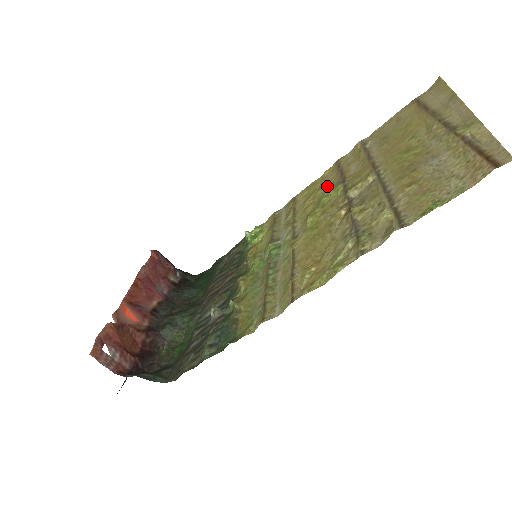
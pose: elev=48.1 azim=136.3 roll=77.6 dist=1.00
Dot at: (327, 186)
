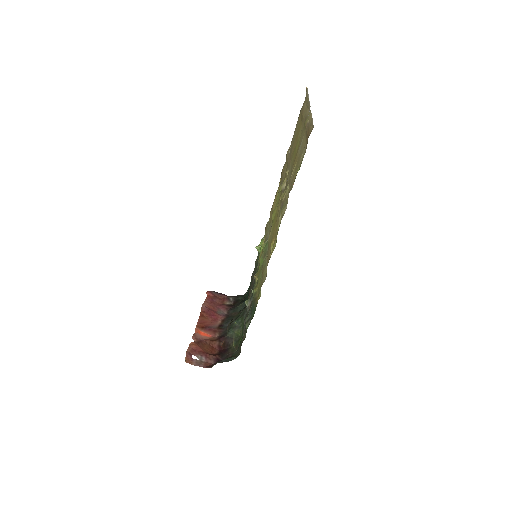
Dot at: occluded
